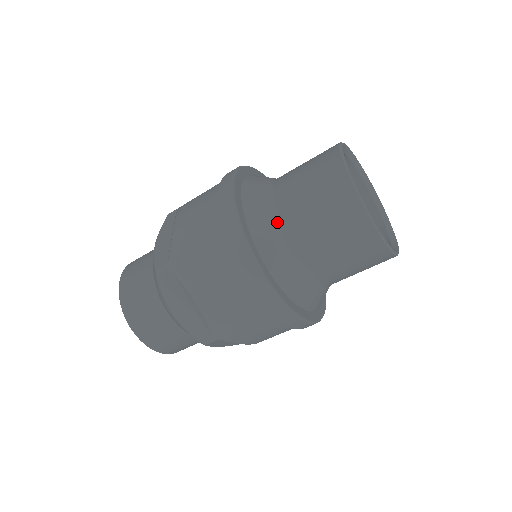
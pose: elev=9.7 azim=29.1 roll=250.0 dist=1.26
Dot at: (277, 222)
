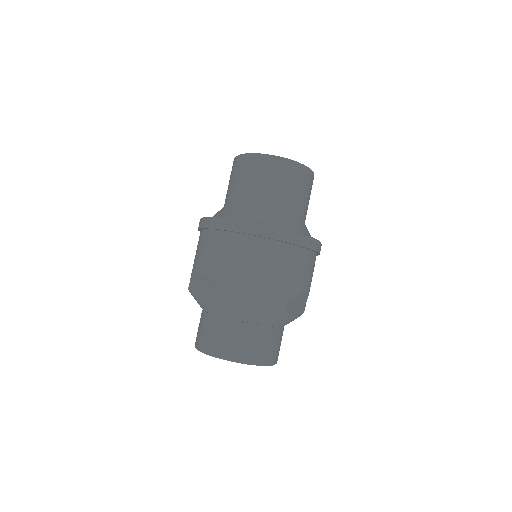
Dot at: occluded
